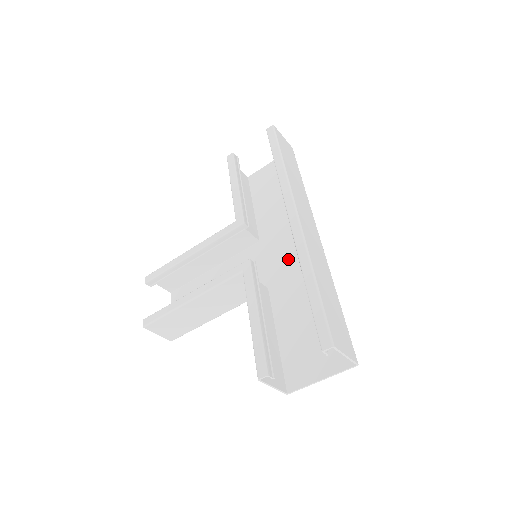
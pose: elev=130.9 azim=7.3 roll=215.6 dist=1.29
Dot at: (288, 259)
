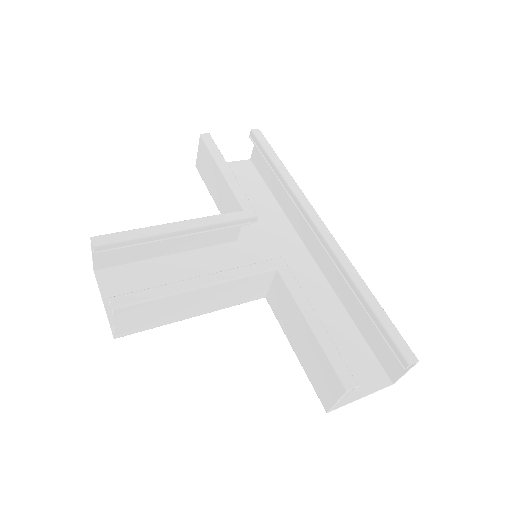
Dot at: occluded
